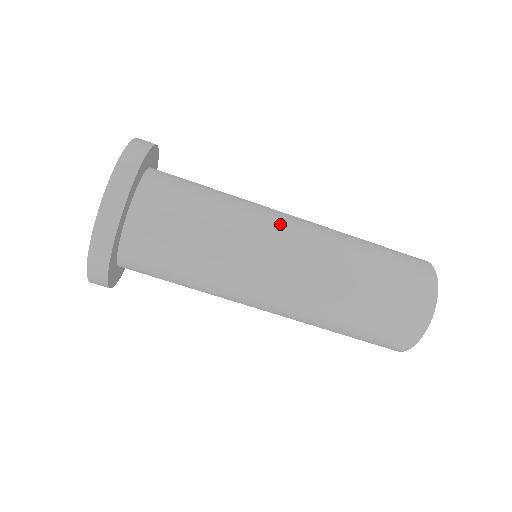
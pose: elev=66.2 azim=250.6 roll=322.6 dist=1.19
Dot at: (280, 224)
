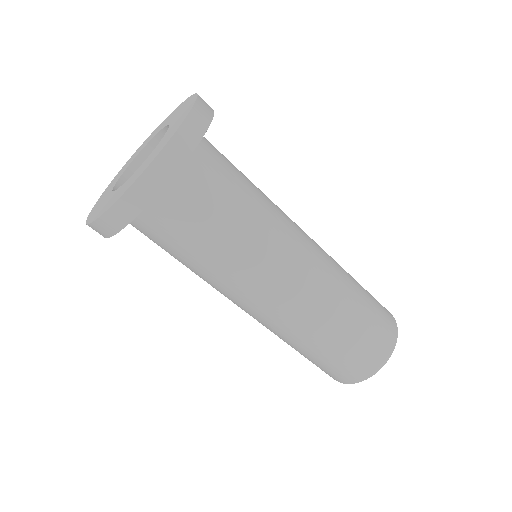
Dot at: (276, 280)
